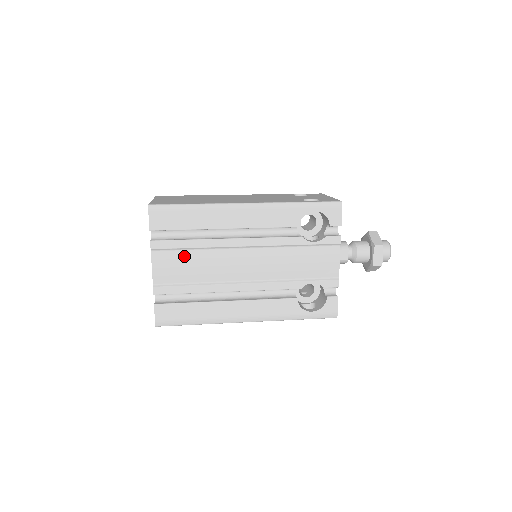
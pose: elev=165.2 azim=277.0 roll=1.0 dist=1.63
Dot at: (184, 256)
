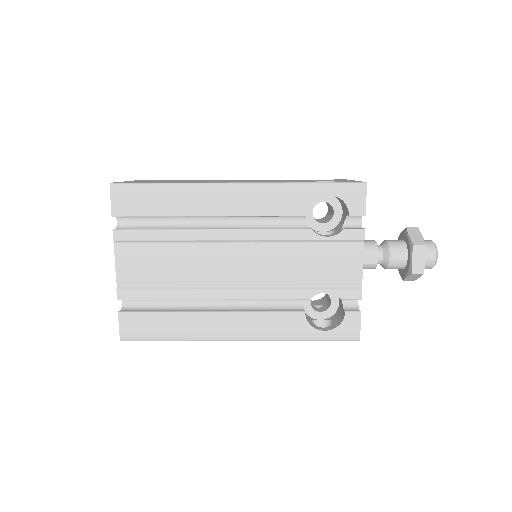
Dot at: (156, 251)
